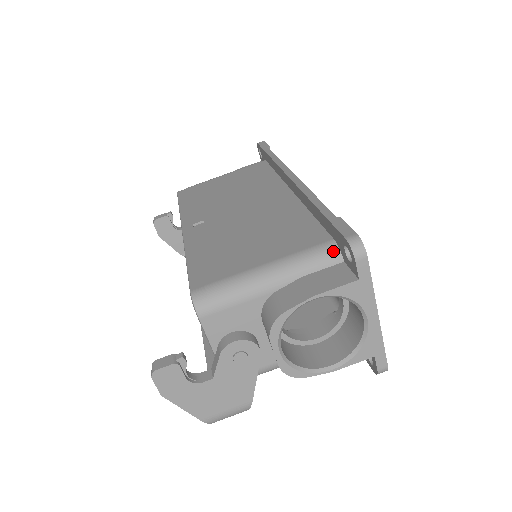
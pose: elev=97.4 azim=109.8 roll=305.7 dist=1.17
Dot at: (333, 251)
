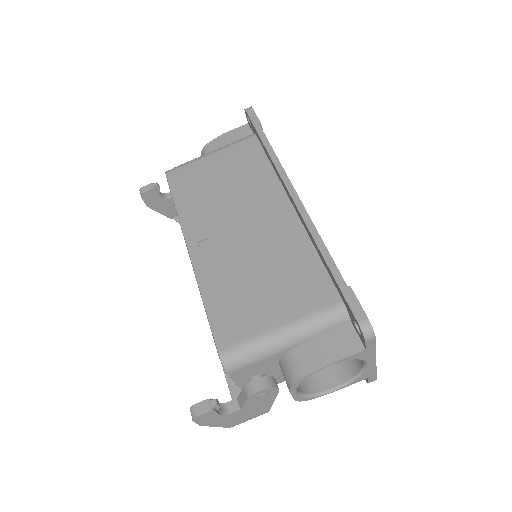
Dot at: (342, 314)
